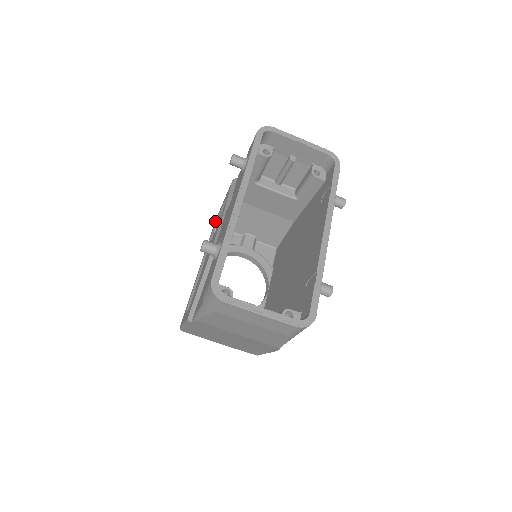
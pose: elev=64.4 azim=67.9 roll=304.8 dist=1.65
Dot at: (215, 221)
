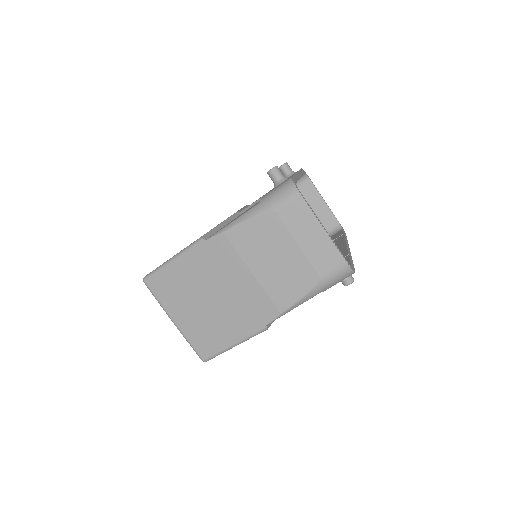
Dot at: occluded
